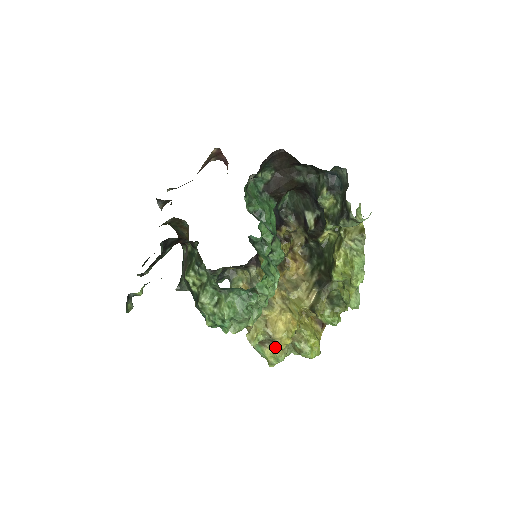
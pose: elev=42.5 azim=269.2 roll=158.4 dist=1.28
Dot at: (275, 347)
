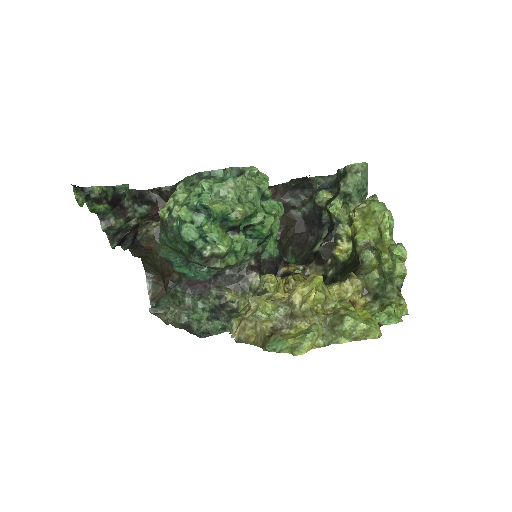
Dot at: (298, 323)
